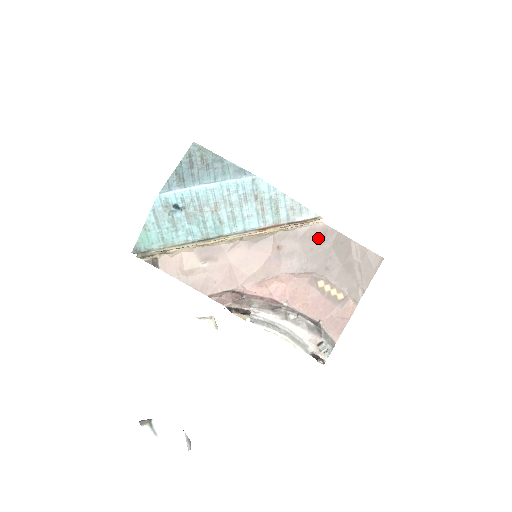
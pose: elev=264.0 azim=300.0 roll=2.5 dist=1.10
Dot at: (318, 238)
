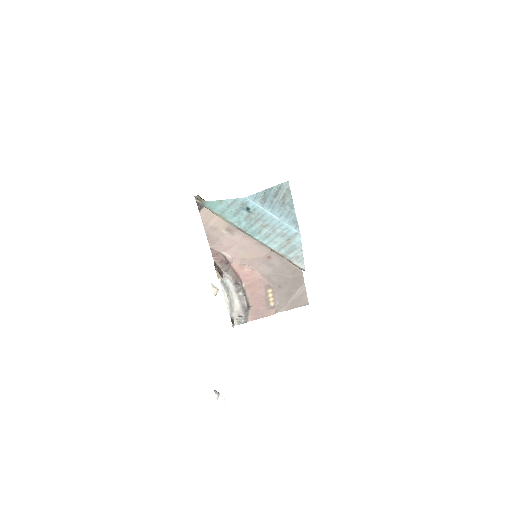
Dot at: (291, 269)
